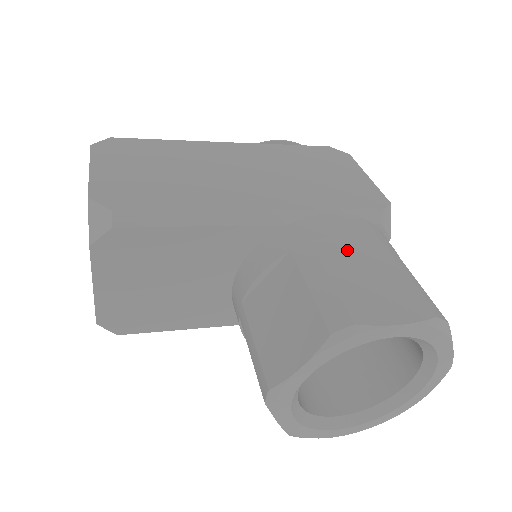
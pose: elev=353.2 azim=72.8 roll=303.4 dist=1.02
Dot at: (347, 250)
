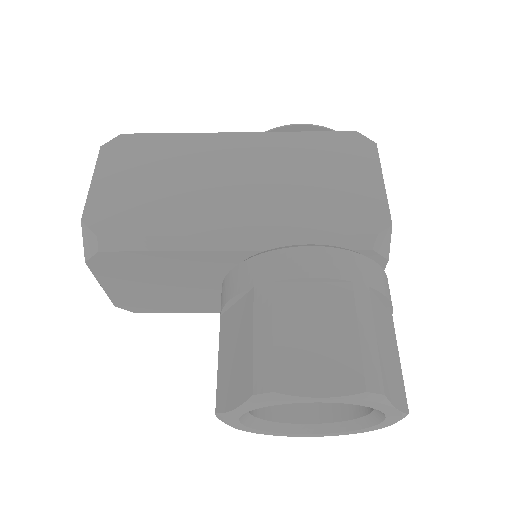
Dot at: (307, 295)
